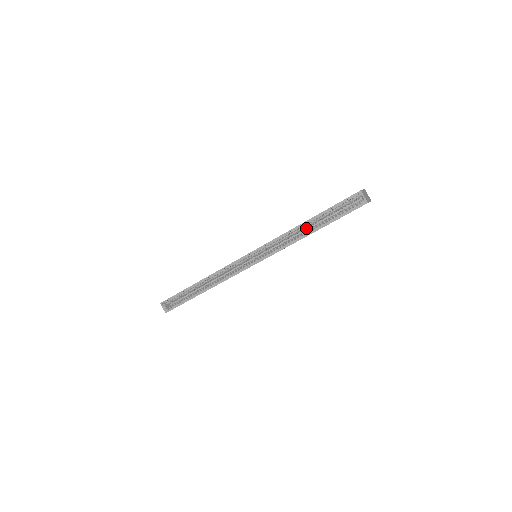
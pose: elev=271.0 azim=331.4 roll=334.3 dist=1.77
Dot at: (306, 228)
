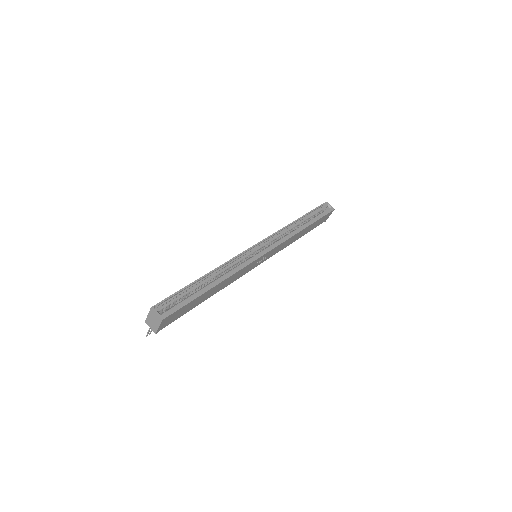
Dot at: (297, 227)
